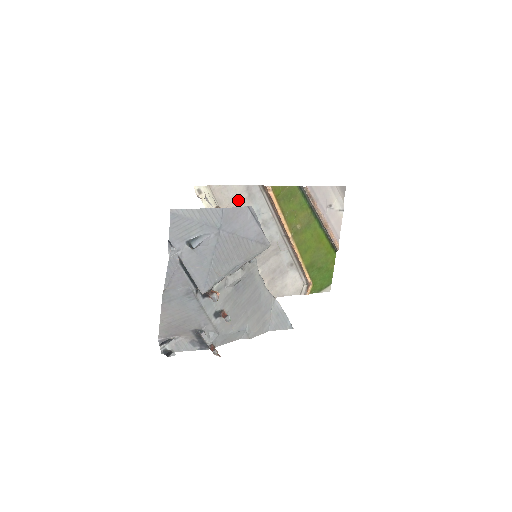
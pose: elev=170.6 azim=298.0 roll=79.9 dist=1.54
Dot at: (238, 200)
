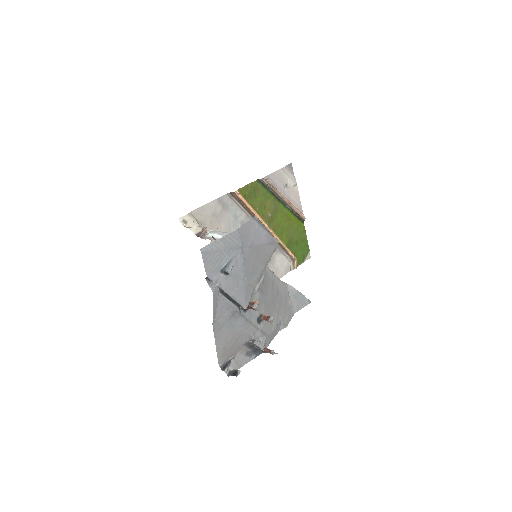
Dot at: (216, 214)
